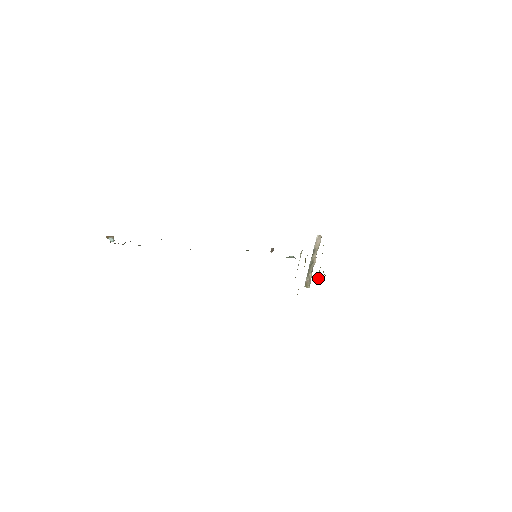
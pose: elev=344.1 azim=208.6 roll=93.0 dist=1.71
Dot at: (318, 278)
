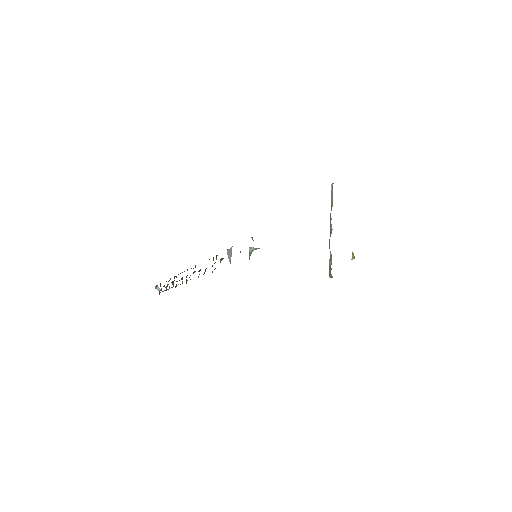
Dot at: occluded
